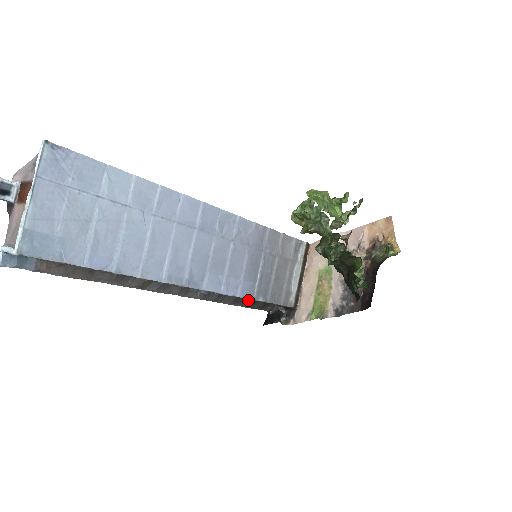
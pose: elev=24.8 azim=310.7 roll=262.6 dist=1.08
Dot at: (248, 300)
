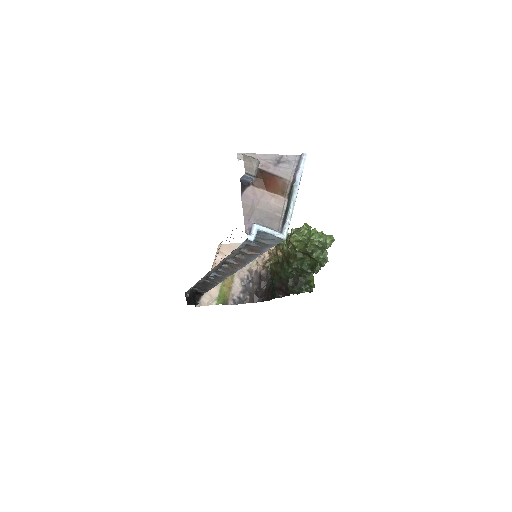
Dot at: occluded
